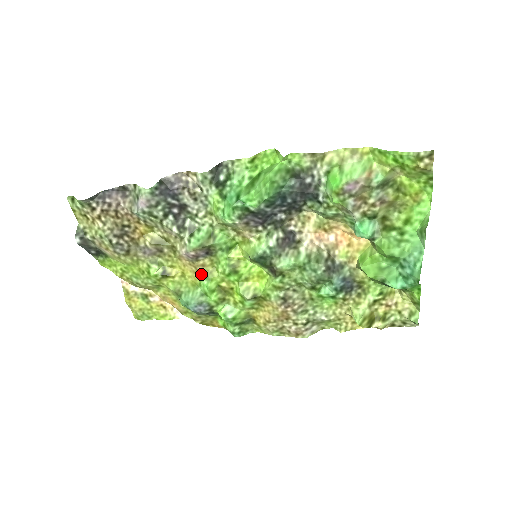
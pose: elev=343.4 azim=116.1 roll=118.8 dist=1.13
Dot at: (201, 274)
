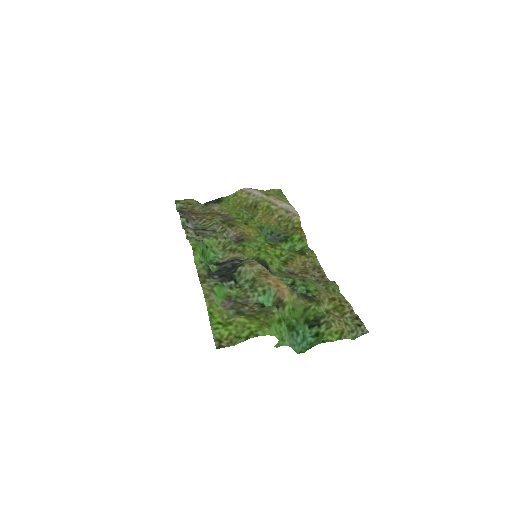
Dot at: (252, 237)
